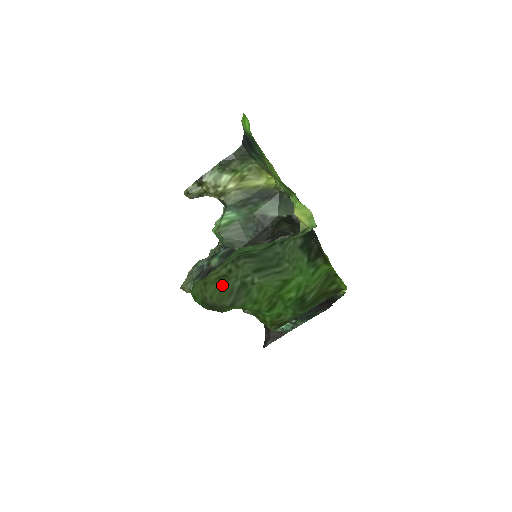
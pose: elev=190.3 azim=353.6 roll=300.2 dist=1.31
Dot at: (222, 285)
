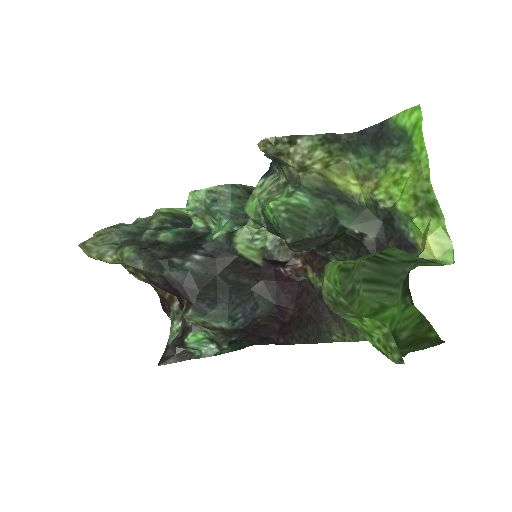
Dot at: occluded
